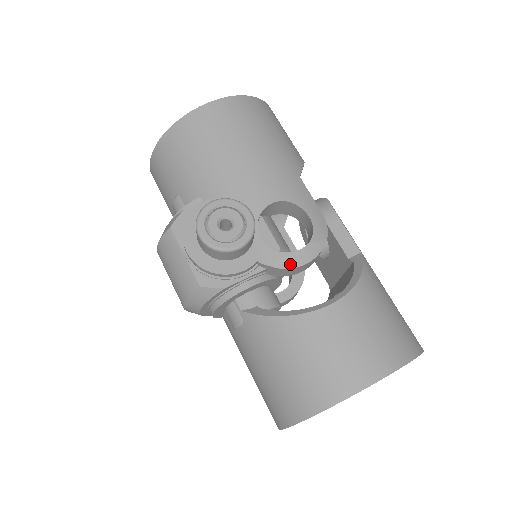
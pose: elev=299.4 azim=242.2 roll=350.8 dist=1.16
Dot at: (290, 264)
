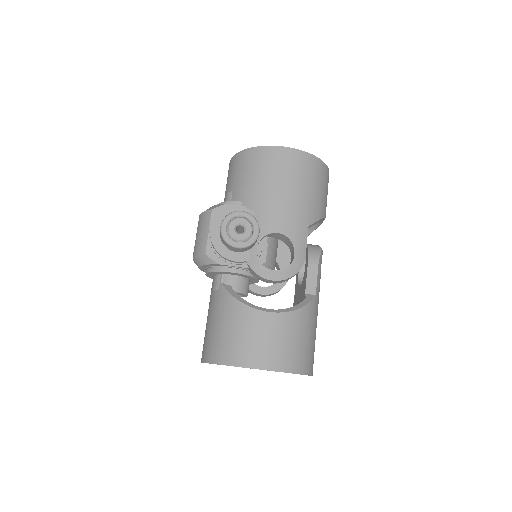
Dot at: (263, 275)
